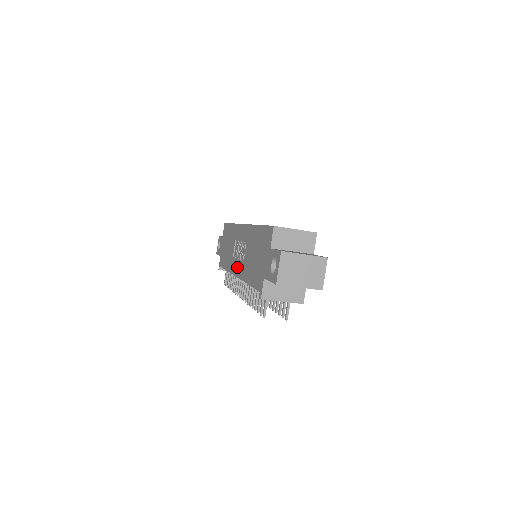
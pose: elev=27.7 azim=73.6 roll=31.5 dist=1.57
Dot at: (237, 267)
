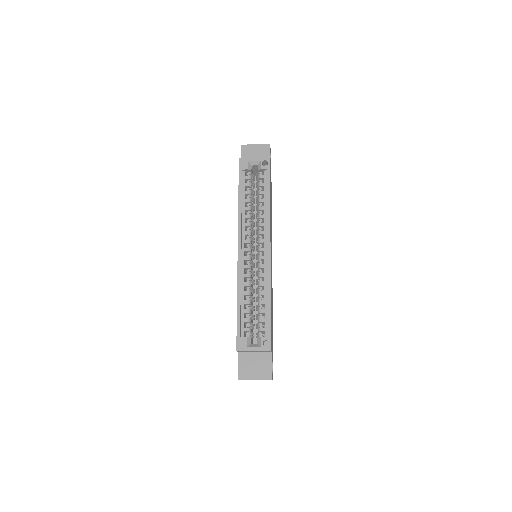
Dot at: occluded
